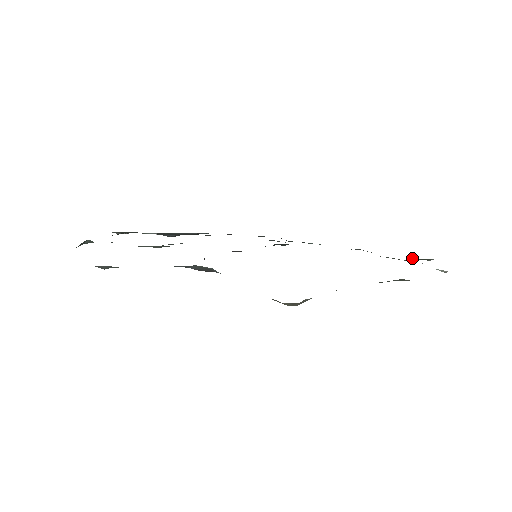
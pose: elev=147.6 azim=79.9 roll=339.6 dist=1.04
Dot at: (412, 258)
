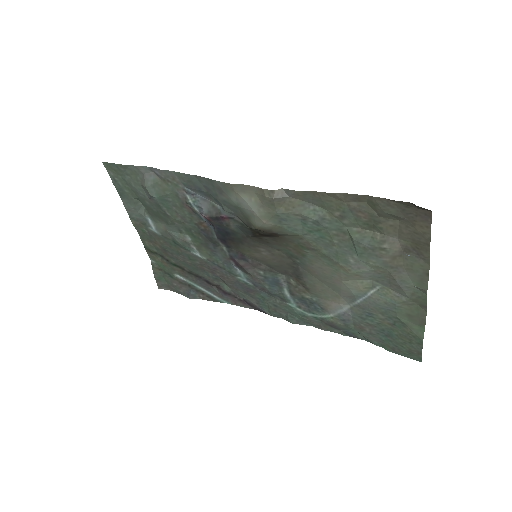
Dot at: (401, 319)
